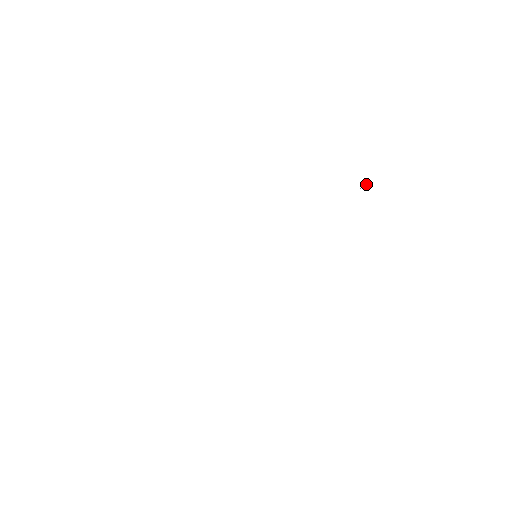
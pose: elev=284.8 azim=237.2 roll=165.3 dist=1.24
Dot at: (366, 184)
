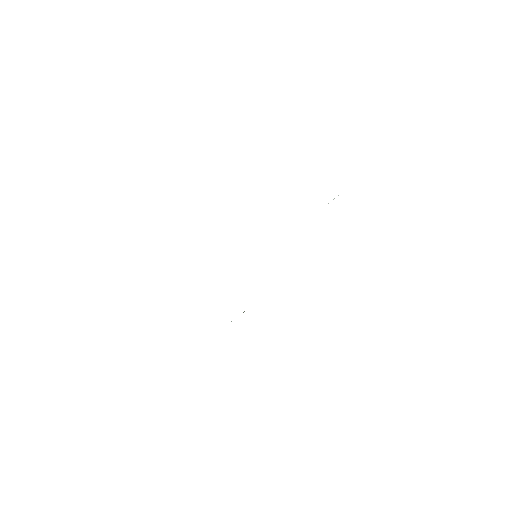
Dot at: occluded
